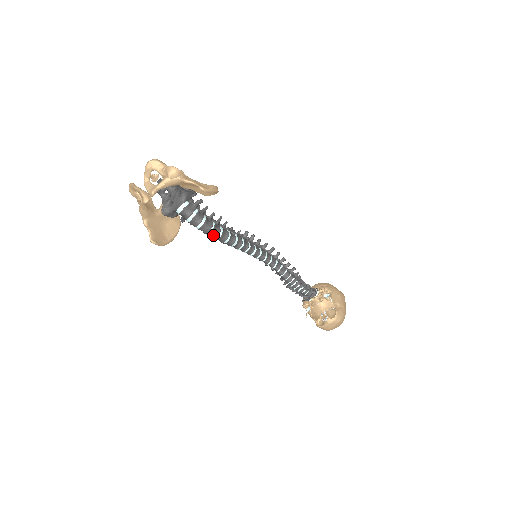
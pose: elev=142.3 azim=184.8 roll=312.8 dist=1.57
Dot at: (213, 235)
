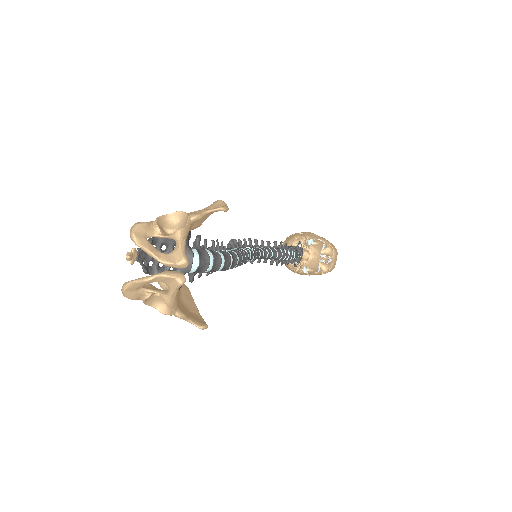
Dot at: (233, 264)
